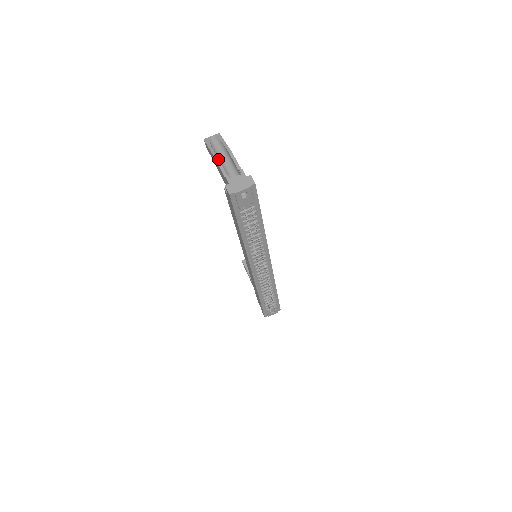
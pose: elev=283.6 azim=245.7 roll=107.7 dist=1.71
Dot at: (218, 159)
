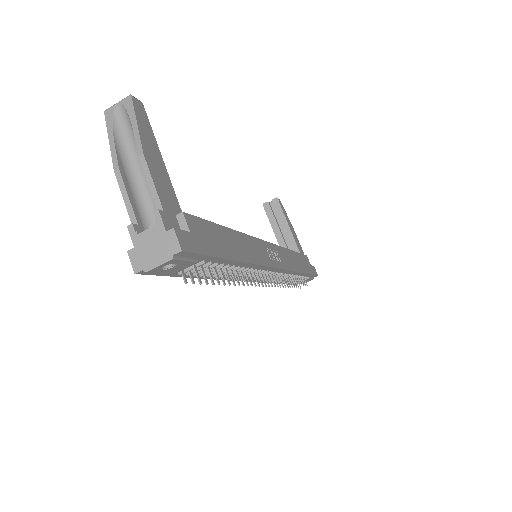
Dot at: (120, 176)
